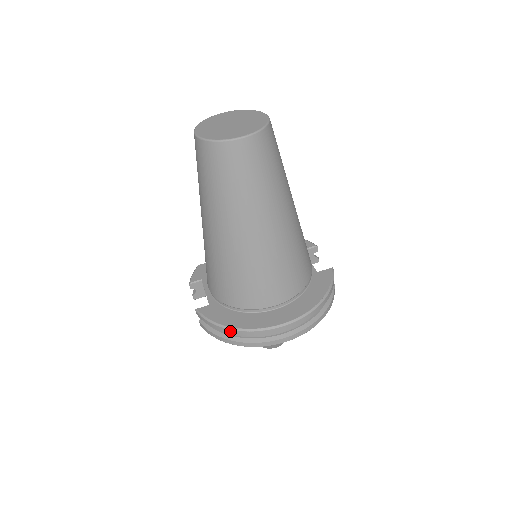
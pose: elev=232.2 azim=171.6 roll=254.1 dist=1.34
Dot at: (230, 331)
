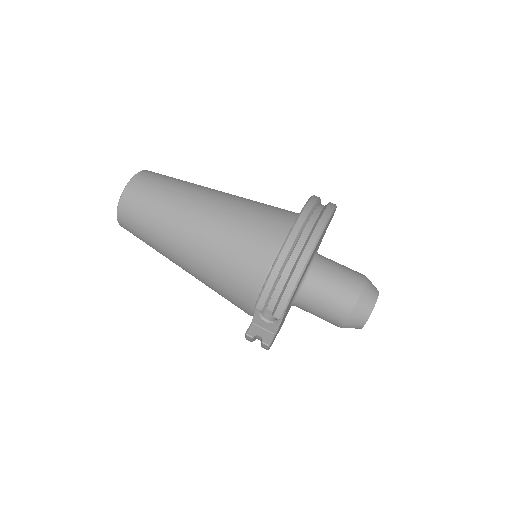
Dot at: (281, 258)
